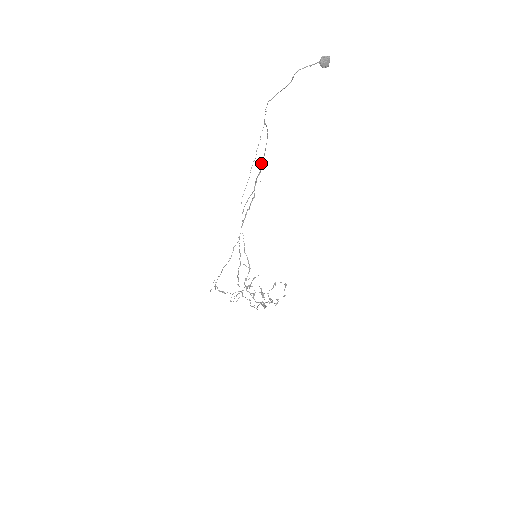
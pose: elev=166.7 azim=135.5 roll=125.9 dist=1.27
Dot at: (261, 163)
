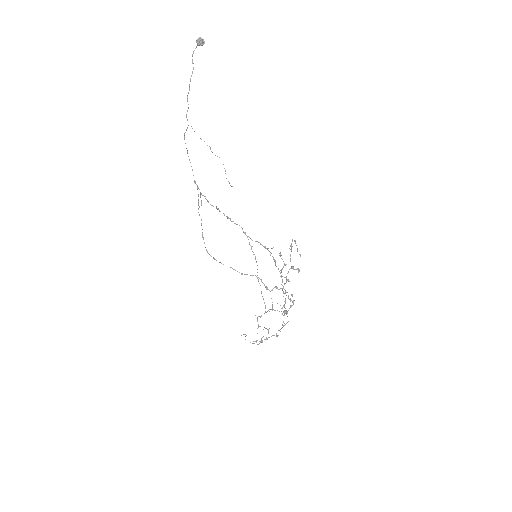
Dot at: (195, 182)
